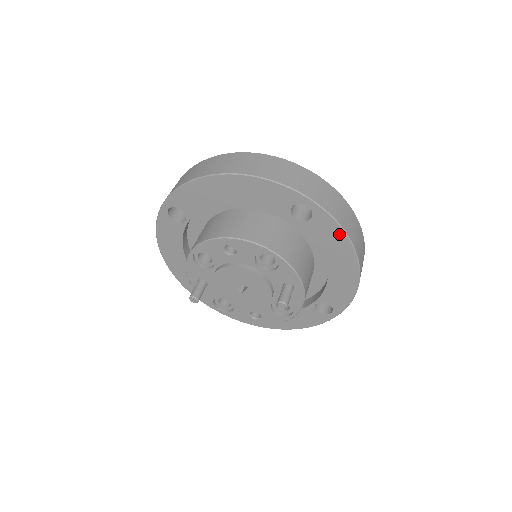
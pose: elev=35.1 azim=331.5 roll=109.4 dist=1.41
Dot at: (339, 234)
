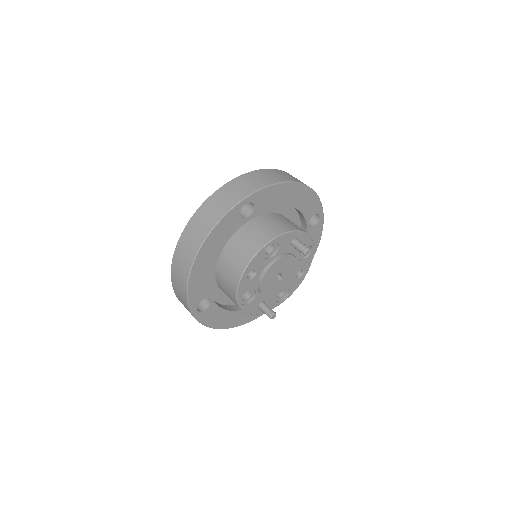
Dot at: (273, 189)
